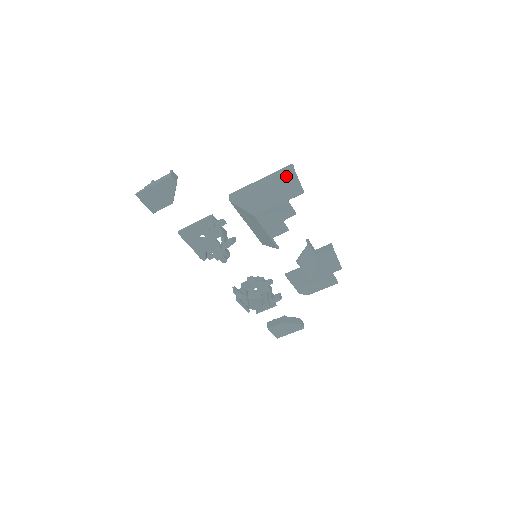
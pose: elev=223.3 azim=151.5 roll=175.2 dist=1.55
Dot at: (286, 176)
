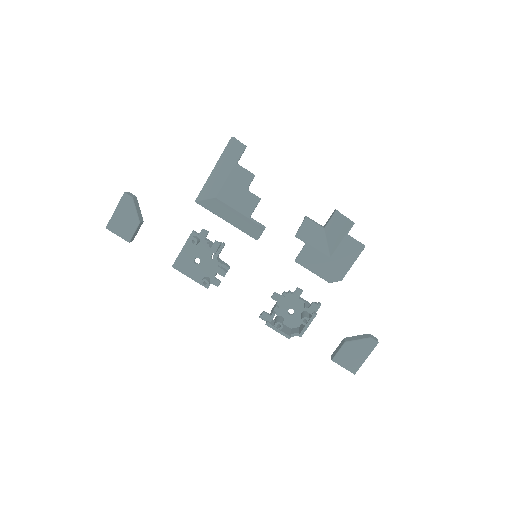
Dot at: (228, 146)
